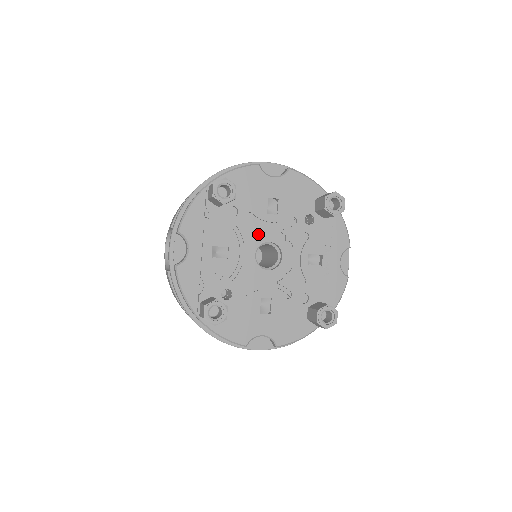
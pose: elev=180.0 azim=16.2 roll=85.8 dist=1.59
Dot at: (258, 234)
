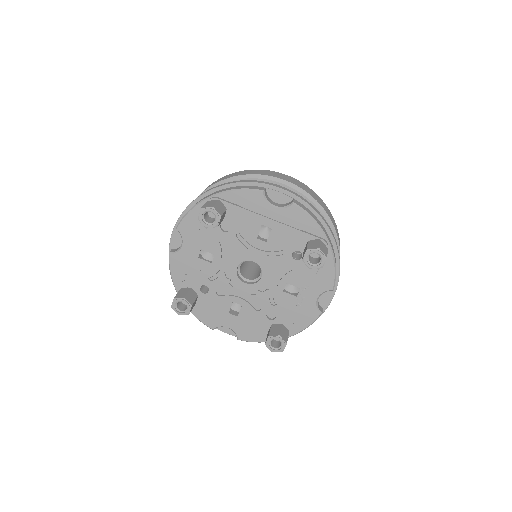
Dot at: (244, 252)
